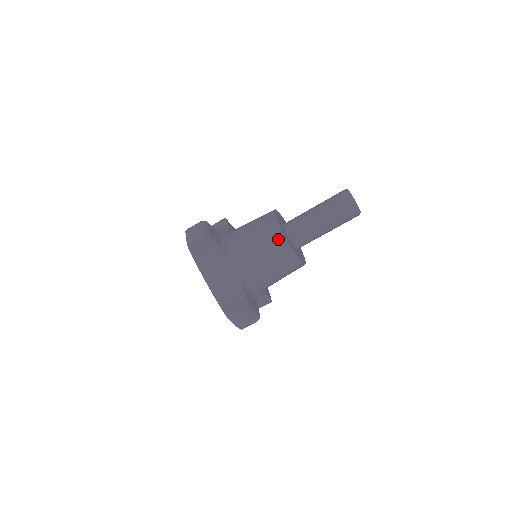
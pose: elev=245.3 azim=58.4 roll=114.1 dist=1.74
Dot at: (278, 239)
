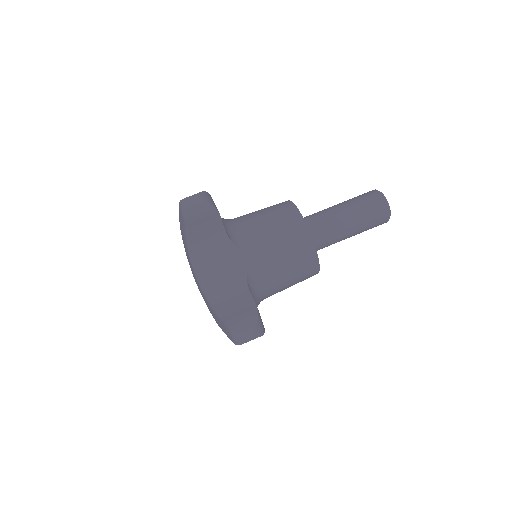
Dot at: (300, 231)
